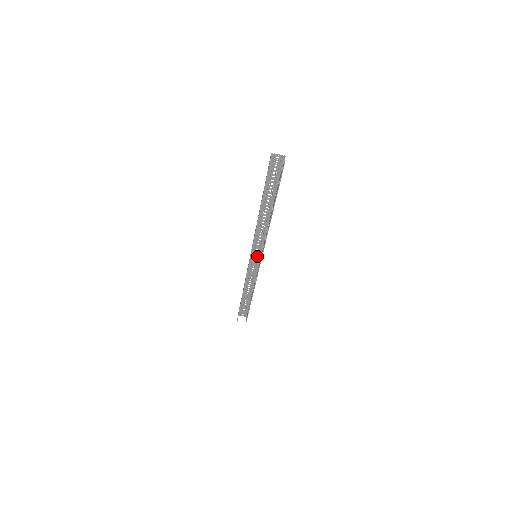
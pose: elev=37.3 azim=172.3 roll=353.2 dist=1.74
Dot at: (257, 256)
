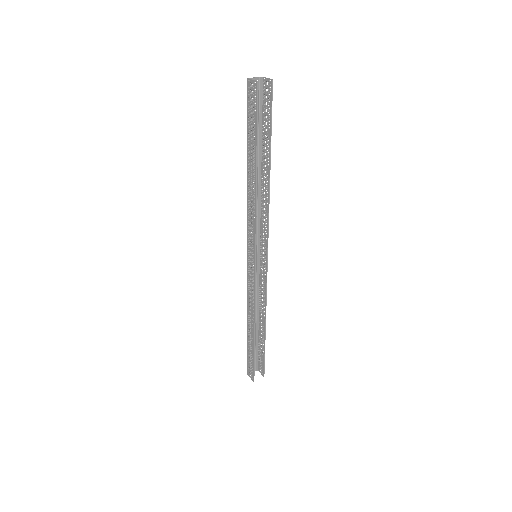
Dot at: occluded
